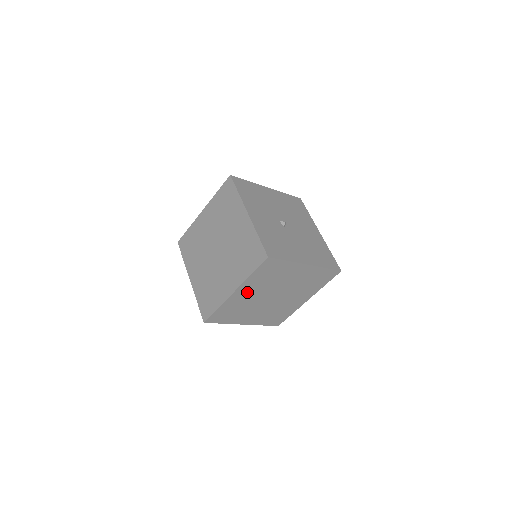
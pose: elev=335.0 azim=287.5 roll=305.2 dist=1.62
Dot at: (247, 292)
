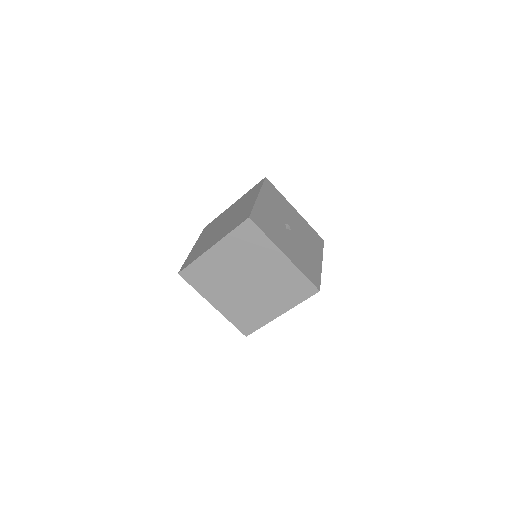
Dot at: (223, 256)
